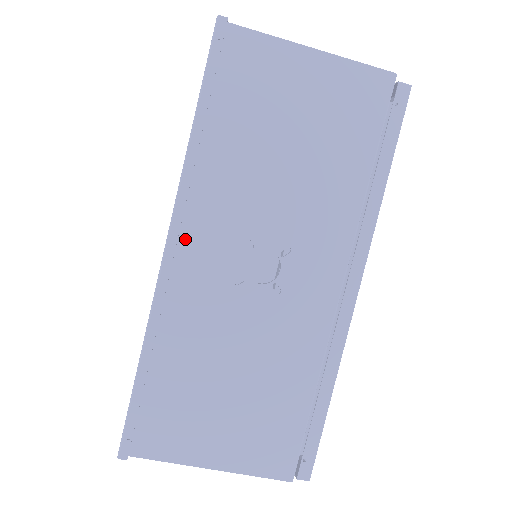
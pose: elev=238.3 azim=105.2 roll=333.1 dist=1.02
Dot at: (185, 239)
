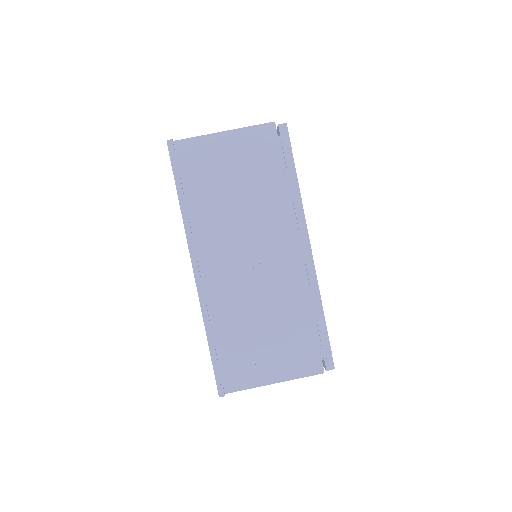
Dot at: (202, 263)
